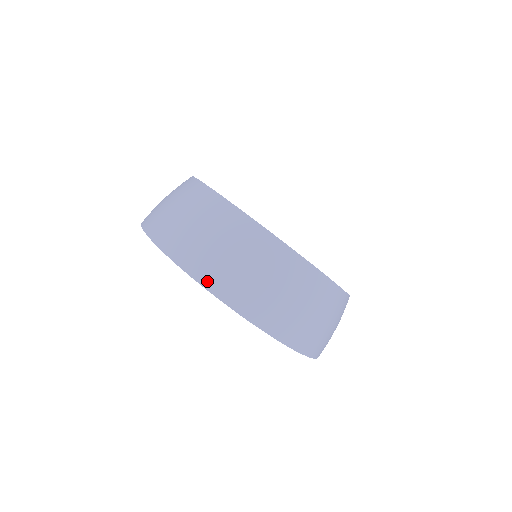
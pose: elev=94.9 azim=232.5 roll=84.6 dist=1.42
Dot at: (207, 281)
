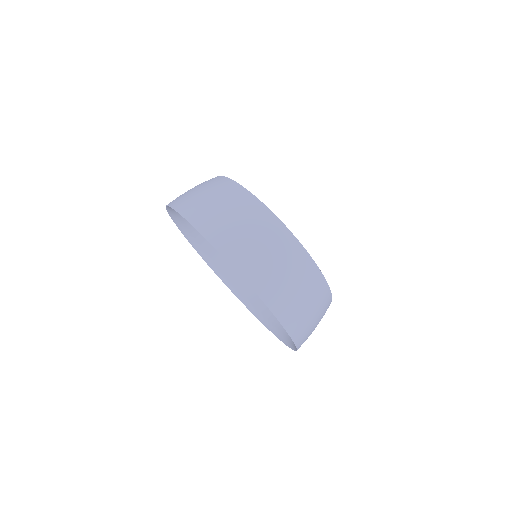
Dot at: (273, 305)
